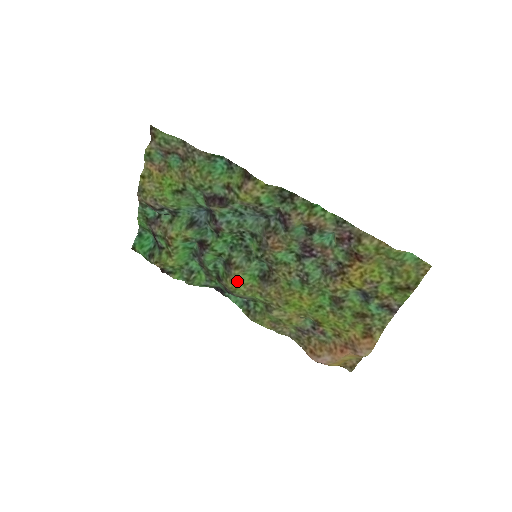
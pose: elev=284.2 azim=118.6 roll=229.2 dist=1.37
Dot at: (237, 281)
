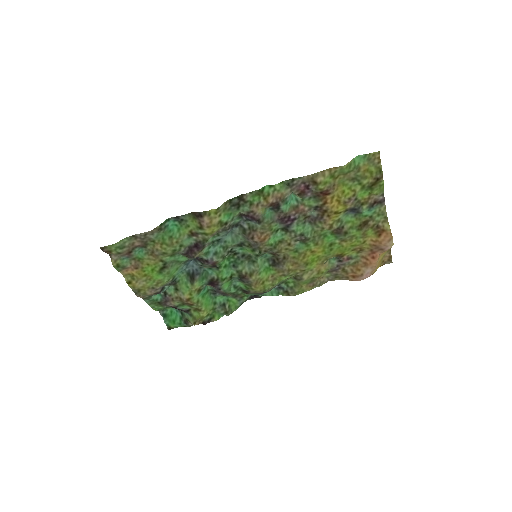
Dot at: (260, 283)
